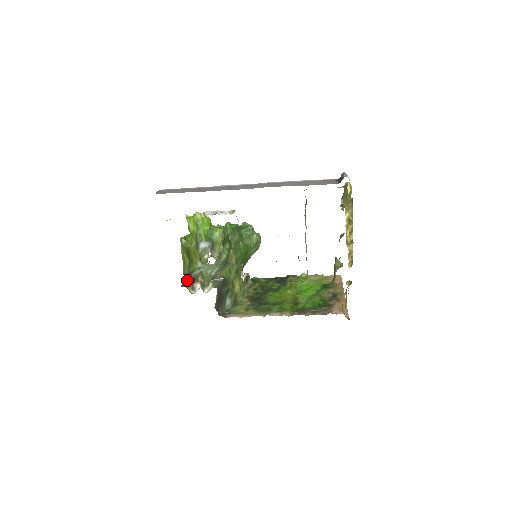
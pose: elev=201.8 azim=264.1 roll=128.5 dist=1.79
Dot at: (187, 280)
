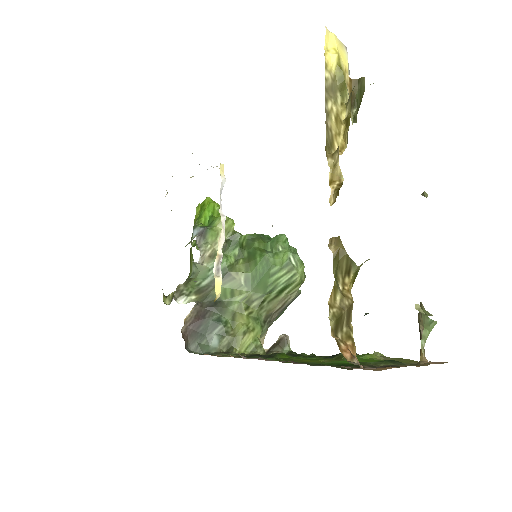
Dot at: occluded
